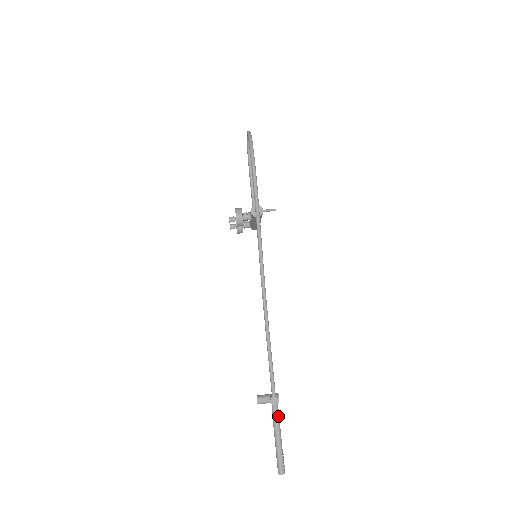
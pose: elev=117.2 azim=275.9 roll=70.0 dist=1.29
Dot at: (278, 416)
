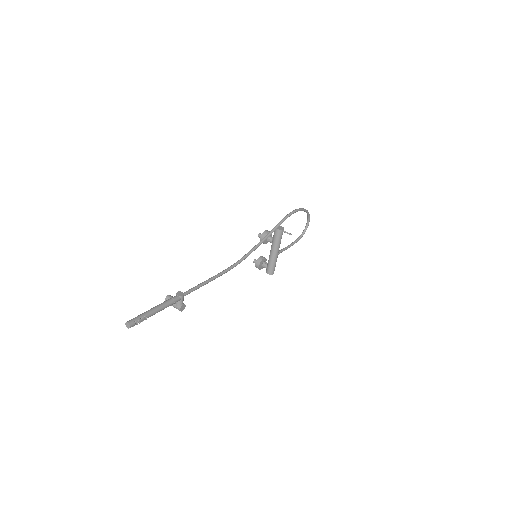
Dot at: (171, 301)
